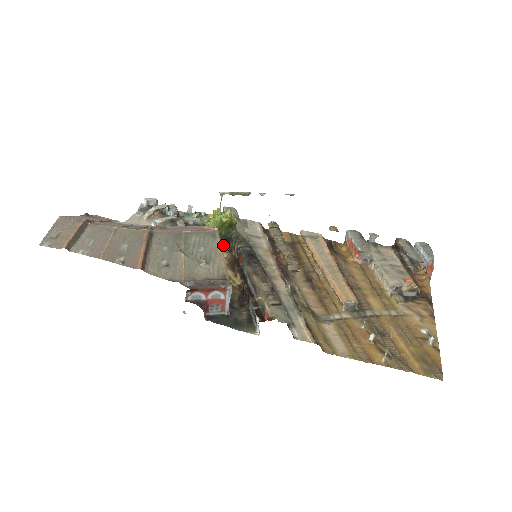
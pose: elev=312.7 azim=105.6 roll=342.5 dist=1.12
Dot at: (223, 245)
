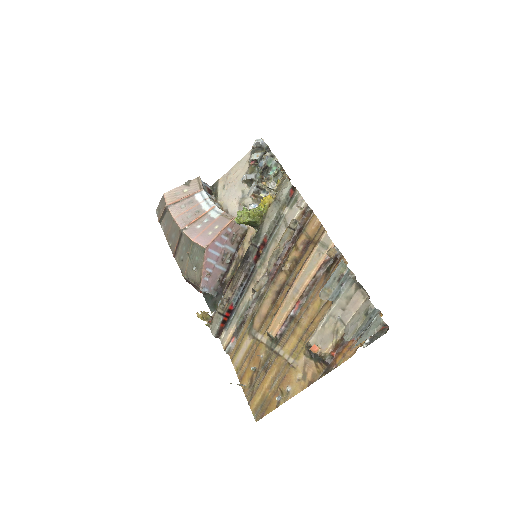
Dot at: (256, 227)
